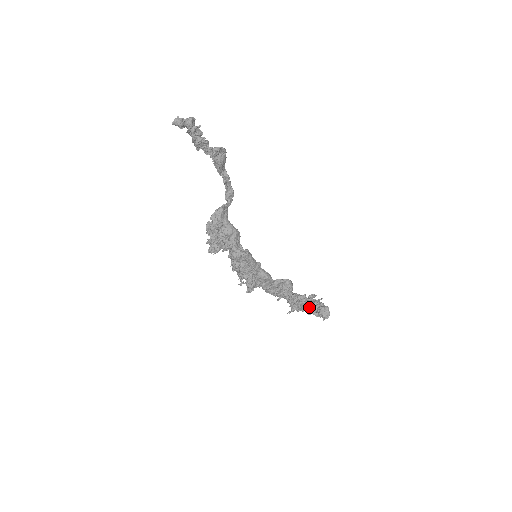
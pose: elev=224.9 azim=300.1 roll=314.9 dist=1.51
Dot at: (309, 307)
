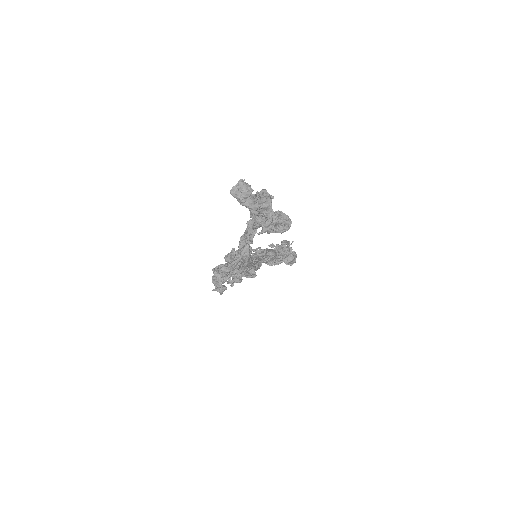
Dot at: occluded
